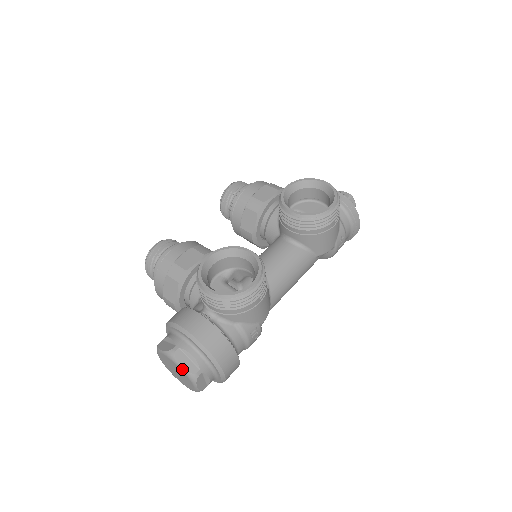
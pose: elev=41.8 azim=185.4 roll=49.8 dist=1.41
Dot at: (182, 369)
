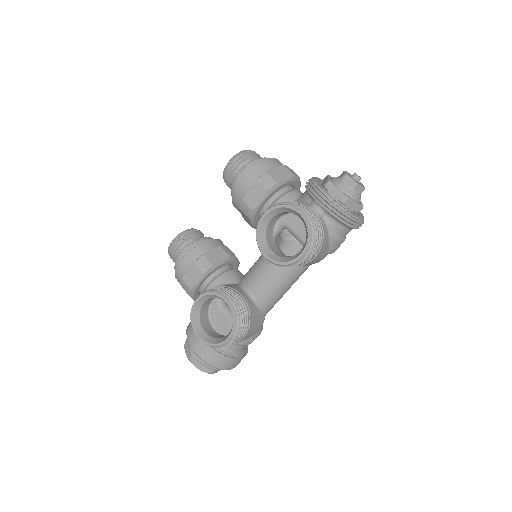
Dot at: occluded
